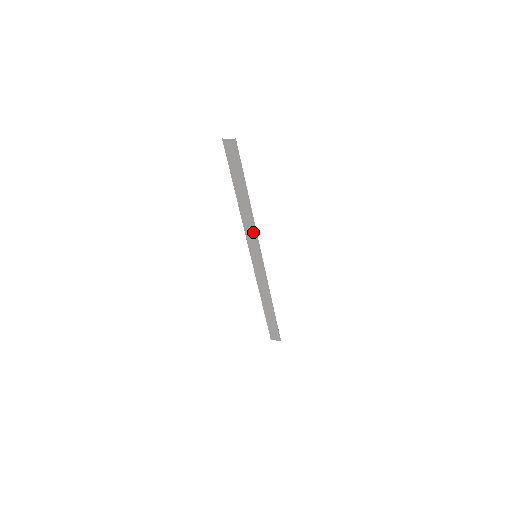
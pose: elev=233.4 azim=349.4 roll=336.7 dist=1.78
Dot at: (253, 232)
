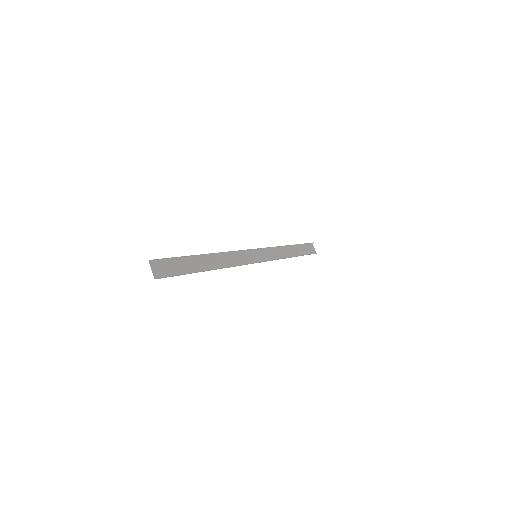
Dot at: (238, 262)
